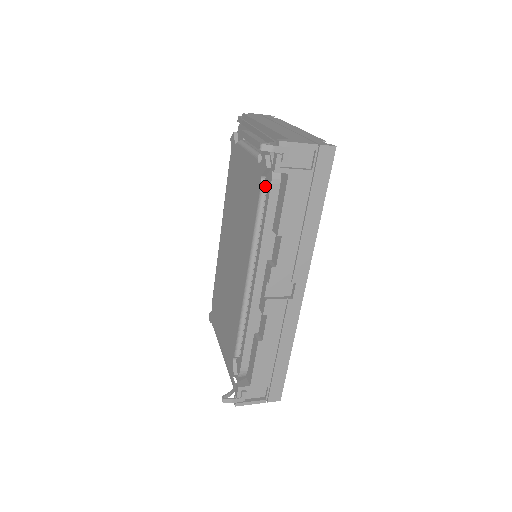
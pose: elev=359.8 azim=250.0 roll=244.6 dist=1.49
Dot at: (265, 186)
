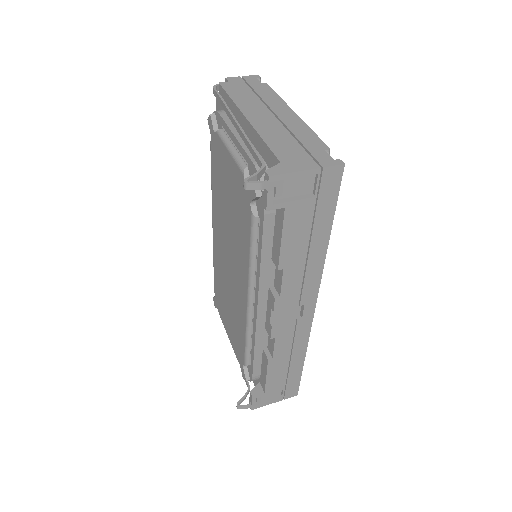
Dot at: (257, 212)
